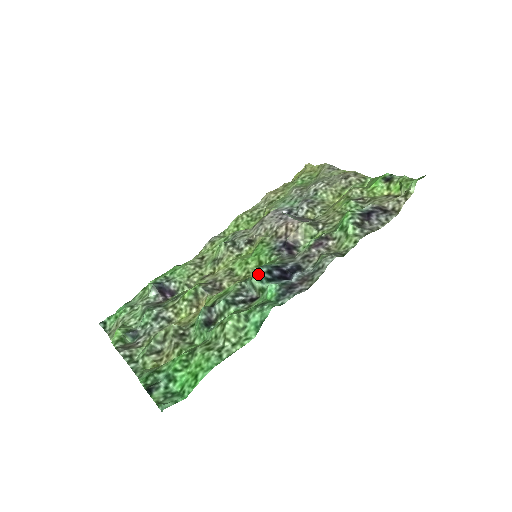
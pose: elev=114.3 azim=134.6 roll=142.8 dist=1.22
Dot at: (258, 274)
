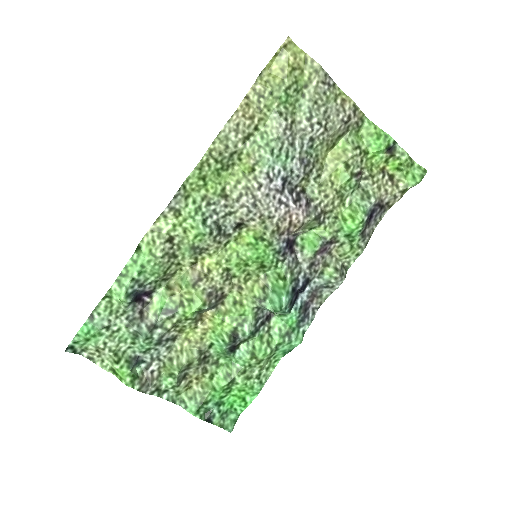
Dot at: (284, 311)
